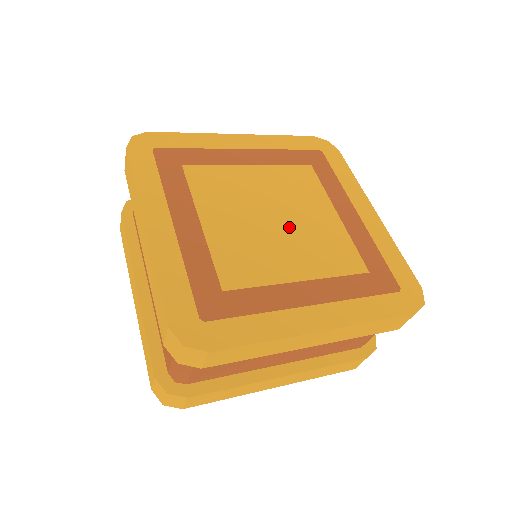
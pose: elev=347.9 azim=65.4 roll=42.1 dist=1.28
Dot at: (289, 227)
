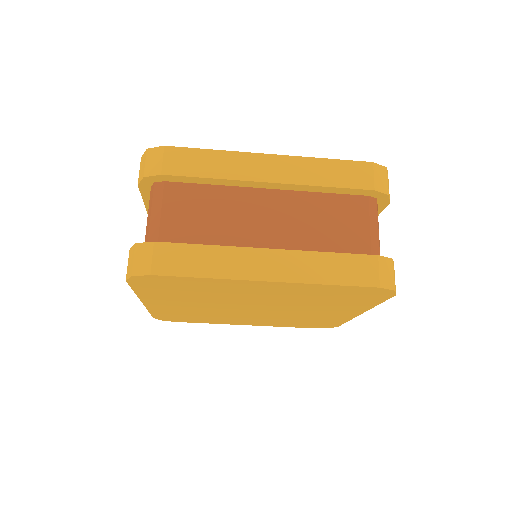
Dot at: occluded
